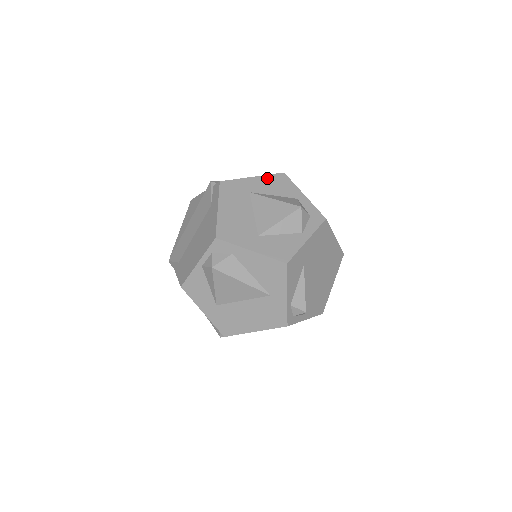
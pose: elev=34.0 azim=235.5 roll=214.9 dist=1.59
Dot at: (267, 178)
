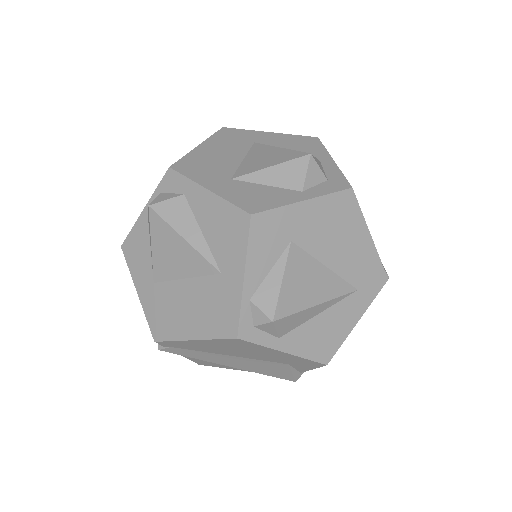
Dot at: (289, 137)
